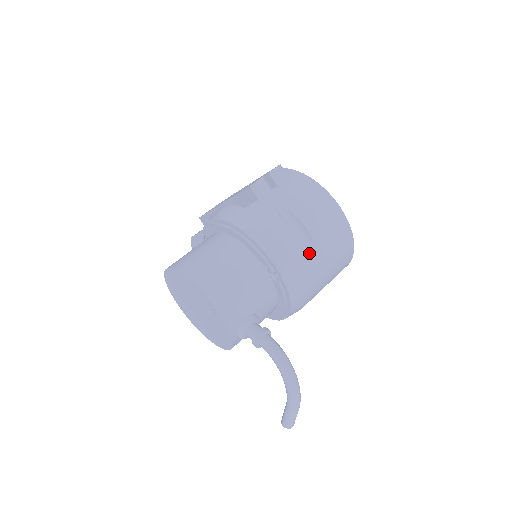
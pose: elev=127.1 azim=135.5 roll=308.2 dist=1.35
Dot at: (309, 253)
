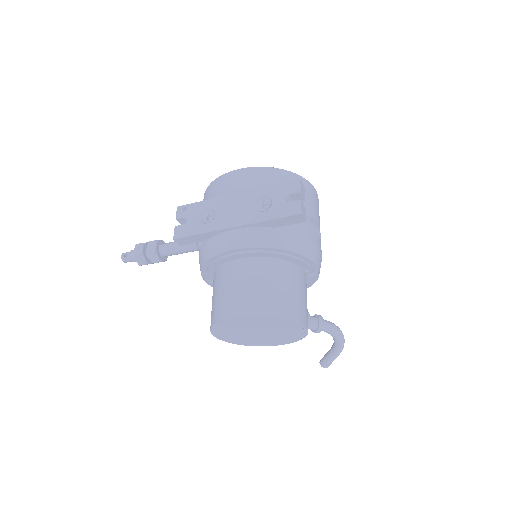
Dot at: occluded
